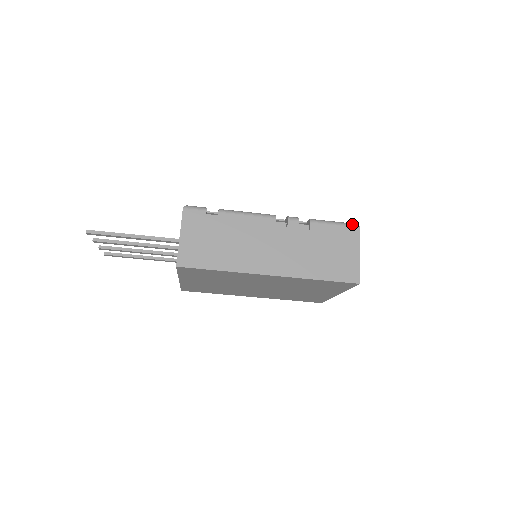
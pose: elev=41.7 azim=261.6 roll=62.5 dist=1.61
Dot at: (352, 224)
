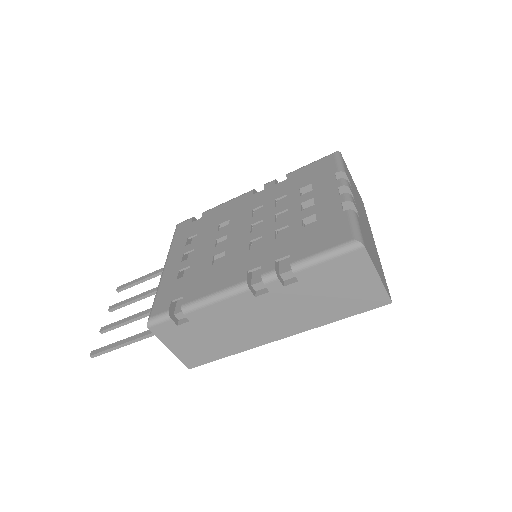
Dot at: (351, 247)
